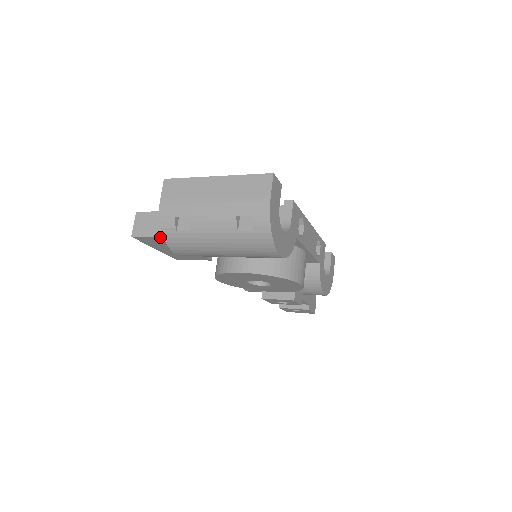
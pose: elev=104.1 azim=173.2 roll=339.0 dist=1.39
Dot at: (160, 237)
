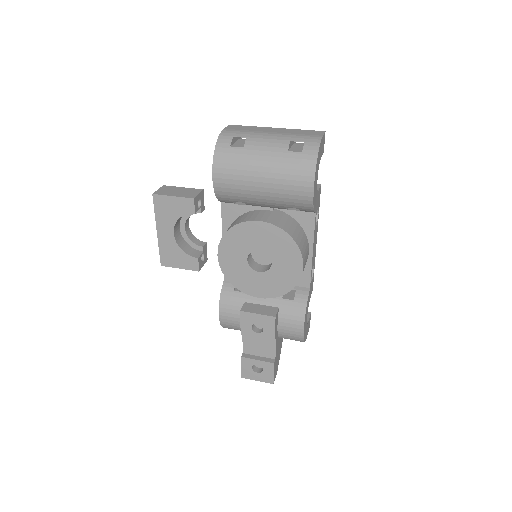
Dot at: (182, 198)
